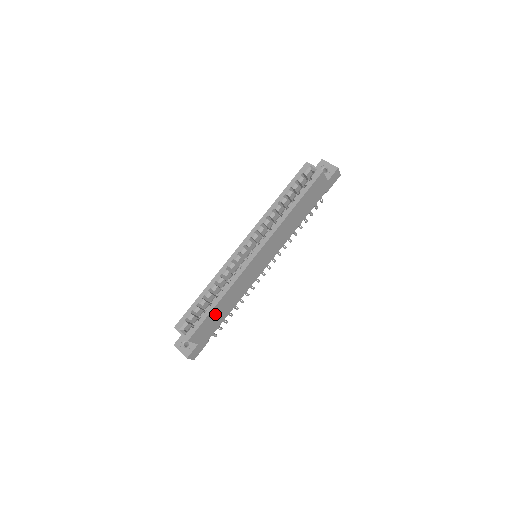
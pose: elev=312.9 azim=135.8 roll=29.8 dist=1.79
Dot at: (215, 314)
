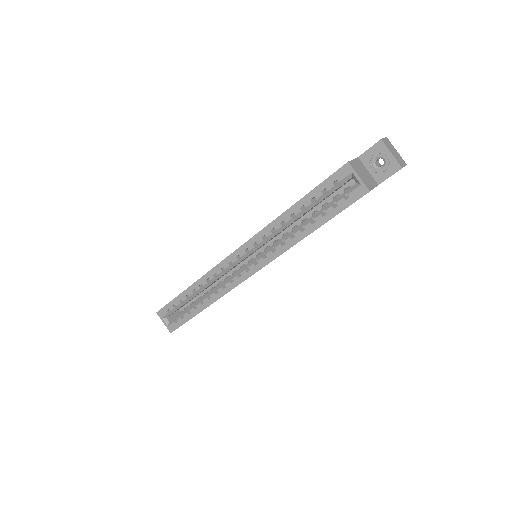
Dot at: occluded
